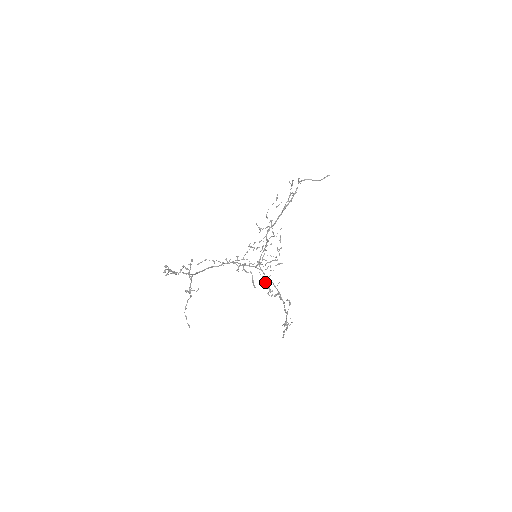
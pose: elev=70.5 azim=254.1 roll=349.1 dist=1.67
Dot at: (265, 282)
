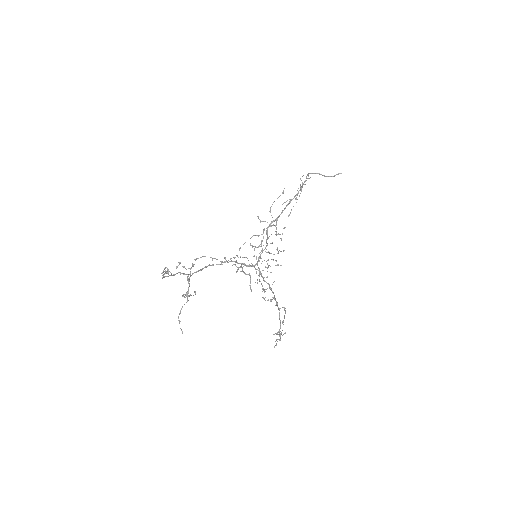
Dot at: (259, 279)
